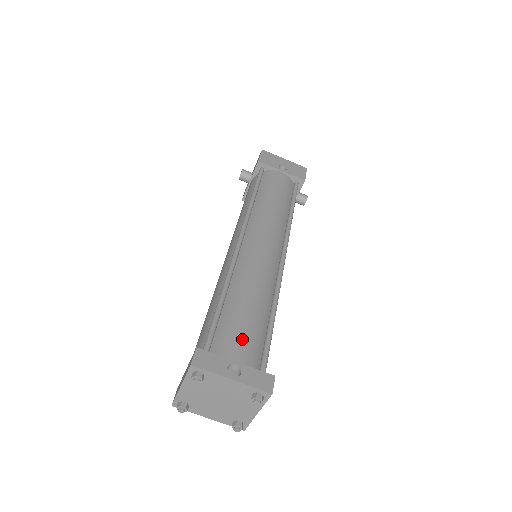
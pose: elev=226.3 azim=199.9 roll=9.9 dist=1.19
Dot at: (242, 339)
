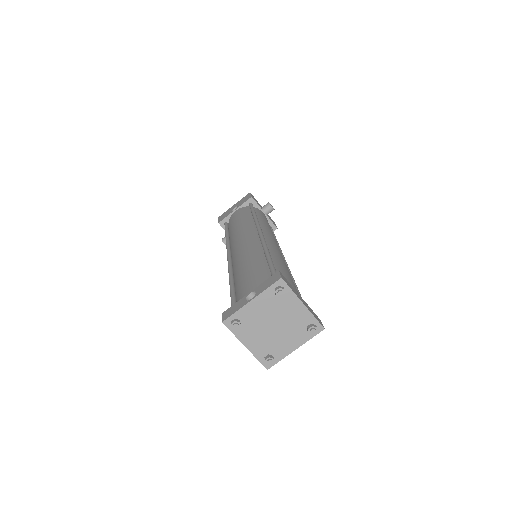
Dot at: (250, 283)
